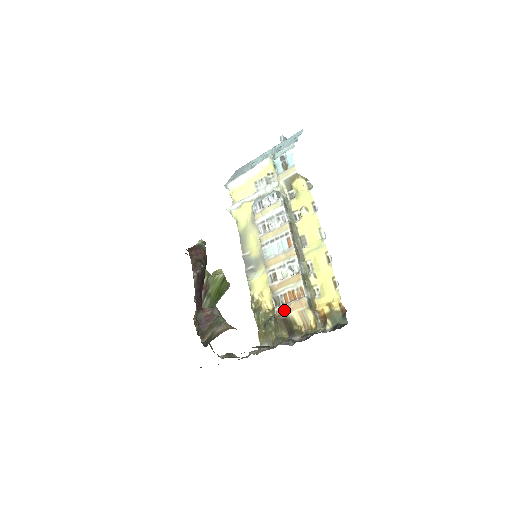
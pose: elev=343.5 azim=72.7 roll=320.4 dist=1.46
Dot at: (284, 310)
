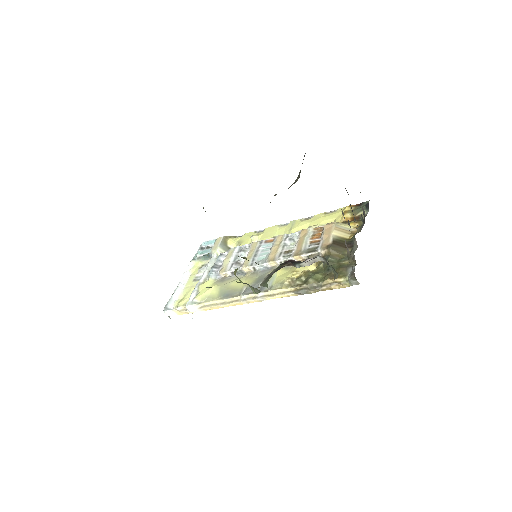
Dot at: (325, 242)
